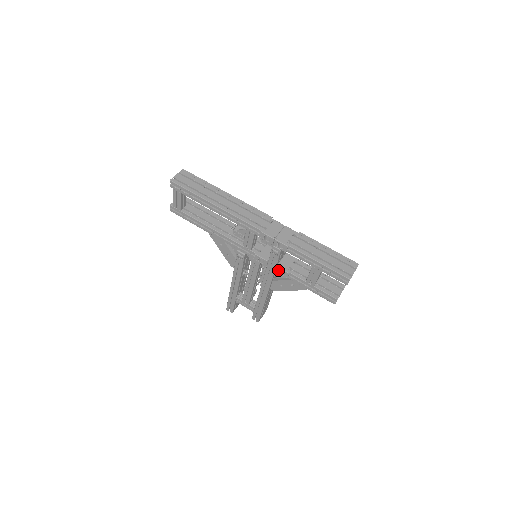
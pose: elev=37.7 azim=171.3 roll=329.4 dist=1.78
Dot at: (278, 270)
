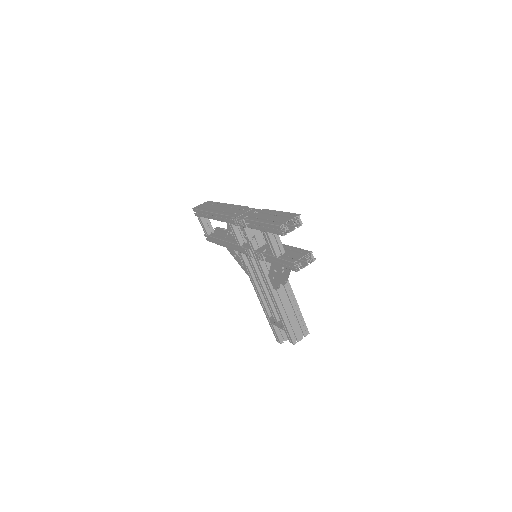
Dot at: (257, 255)
